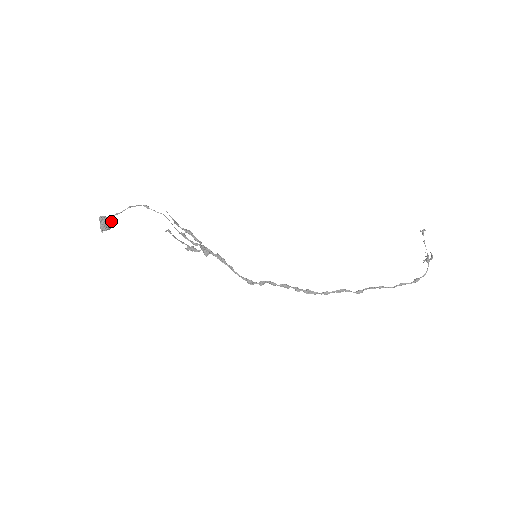
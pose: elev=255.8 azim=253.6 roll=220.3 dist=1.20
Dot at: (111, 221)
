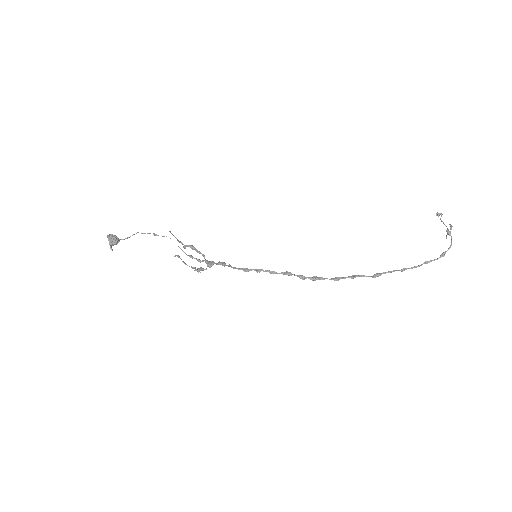
Dot at: (118, 238)
